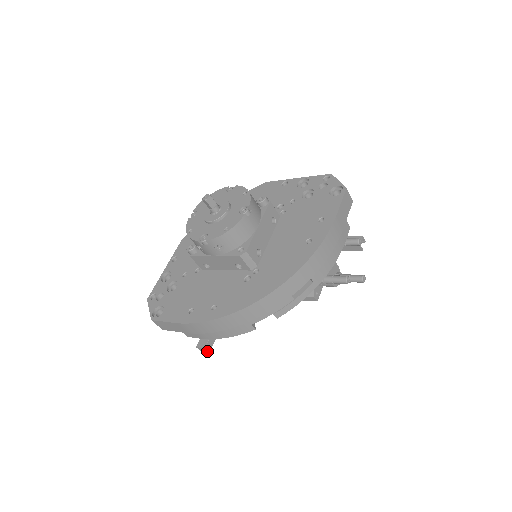
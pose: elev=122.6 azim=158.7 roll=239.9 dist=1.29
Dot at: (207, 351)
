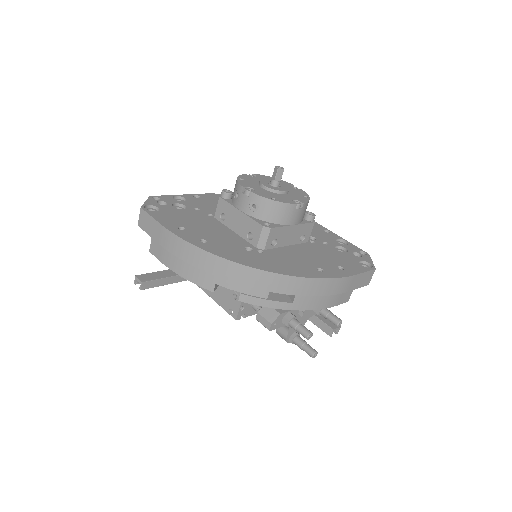
Dot at: (140, 287)
